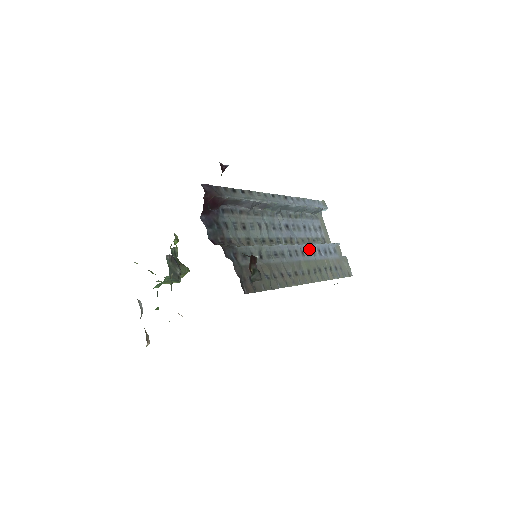
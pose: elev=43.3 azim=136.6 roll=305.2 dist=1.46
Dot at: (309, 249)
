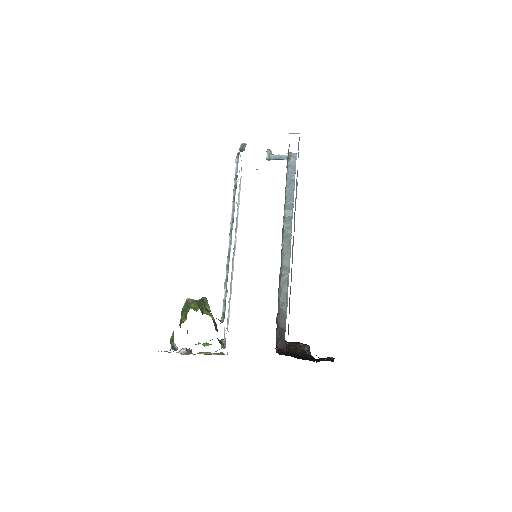
Dot at: occluded
